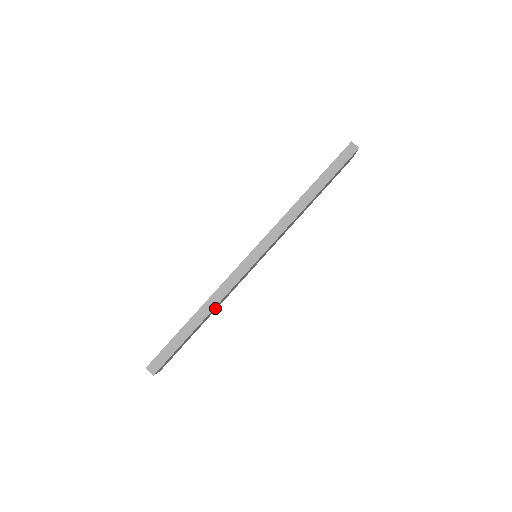
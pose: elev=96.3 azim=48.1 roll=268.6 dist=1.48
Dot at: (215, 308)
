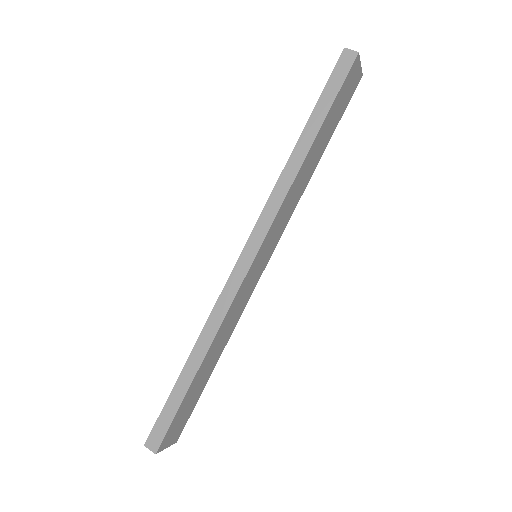
Dot at: (219, 342)
